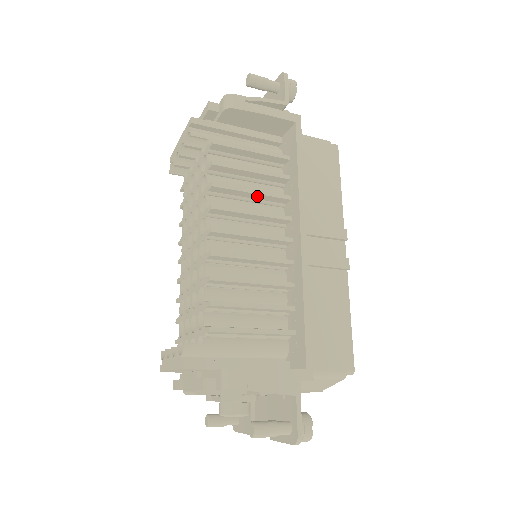
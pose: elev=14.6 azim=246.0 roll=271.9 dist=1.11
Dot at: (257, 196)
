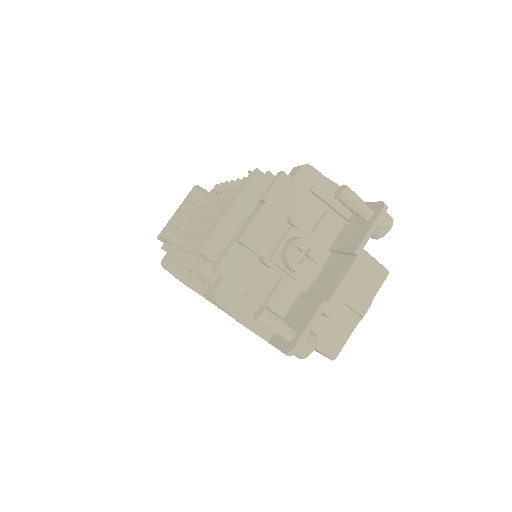
Dot at: occluded
